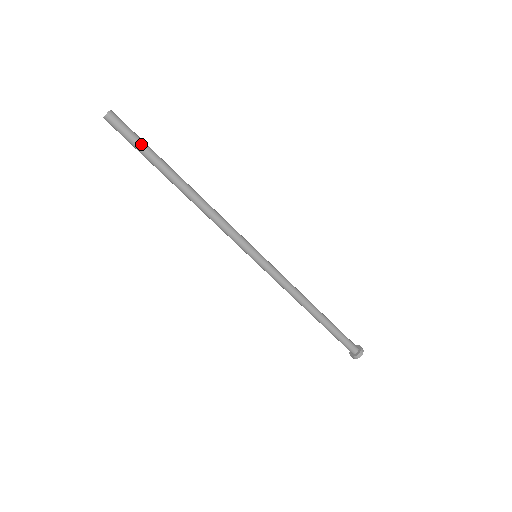
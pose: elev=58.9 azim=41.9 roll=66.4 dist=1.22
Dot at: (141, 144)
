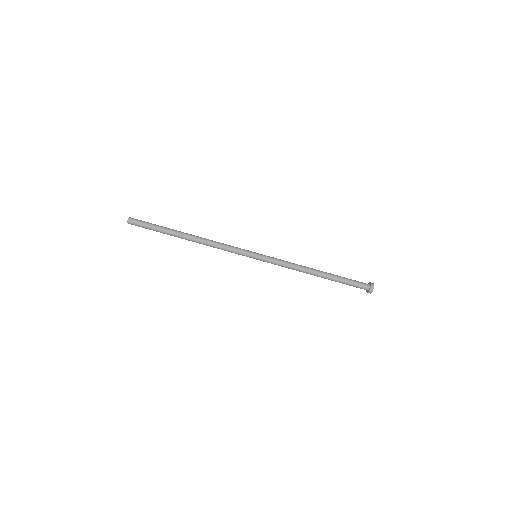
Dot at: (153, 225)
